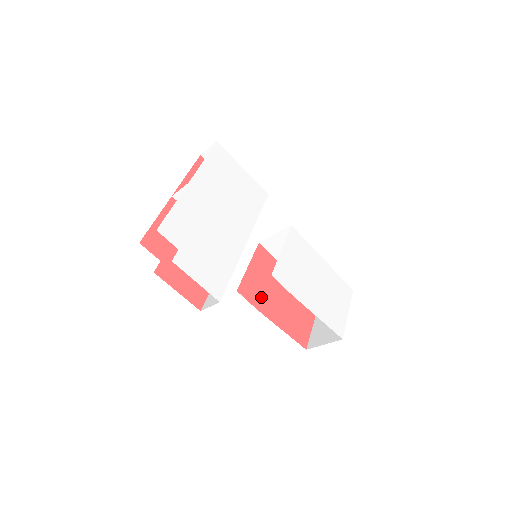
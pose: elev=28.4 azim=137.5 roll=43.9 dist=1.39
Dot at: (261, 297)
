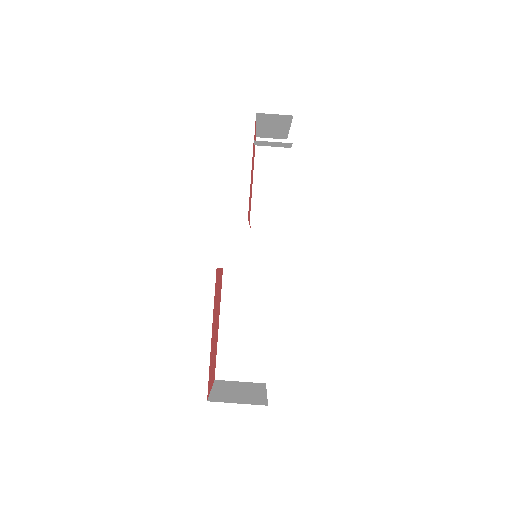
Dot at: (215, 303)
